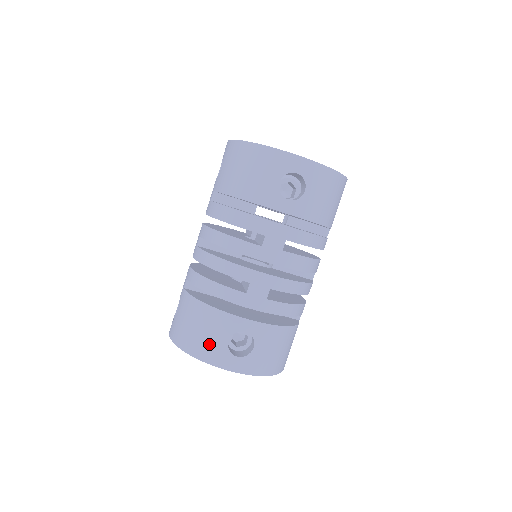
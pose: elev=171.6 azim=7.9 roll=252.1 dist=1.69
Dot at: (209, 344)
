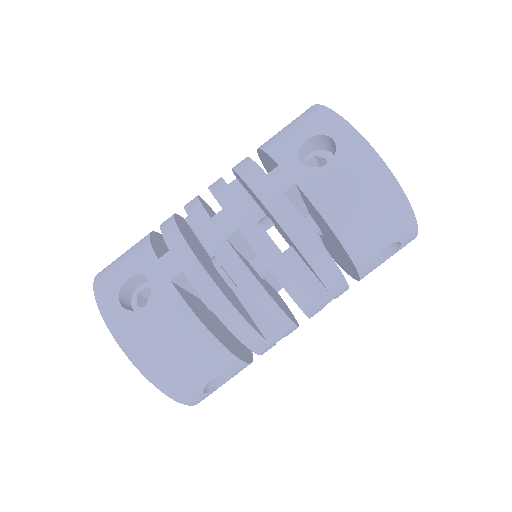
Dot at: (187, 380)
